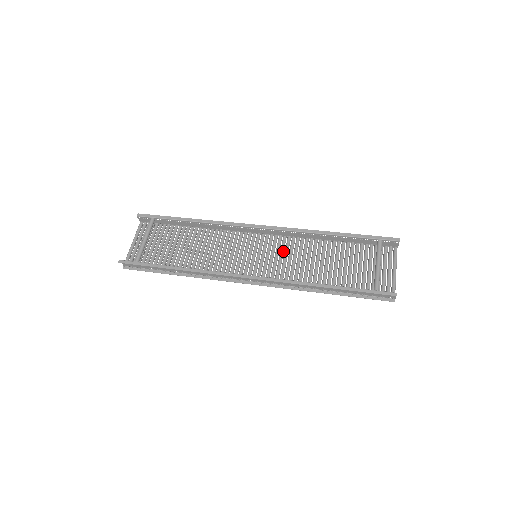
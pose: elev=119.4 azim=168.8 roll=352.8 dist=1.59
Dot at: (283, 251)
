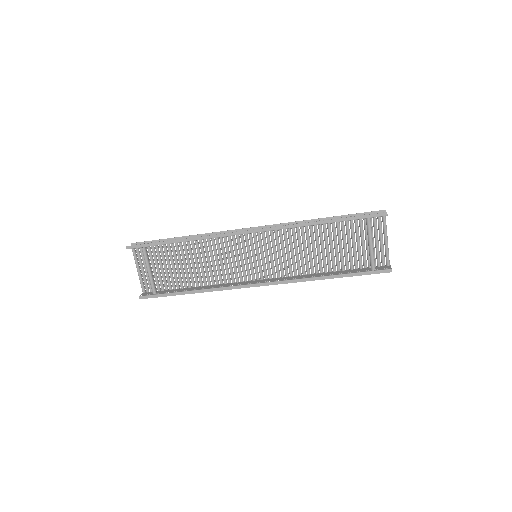
Dot at: (279, 245)
